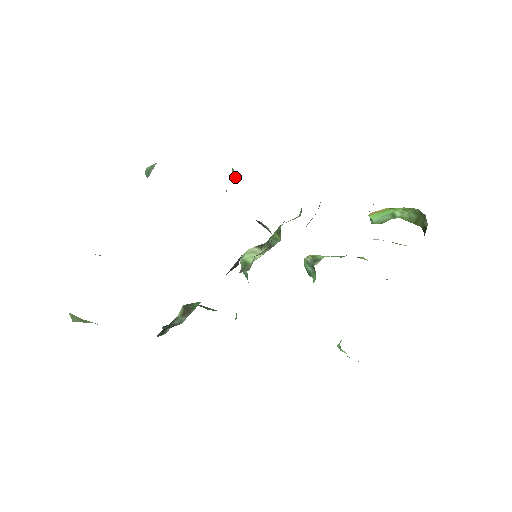
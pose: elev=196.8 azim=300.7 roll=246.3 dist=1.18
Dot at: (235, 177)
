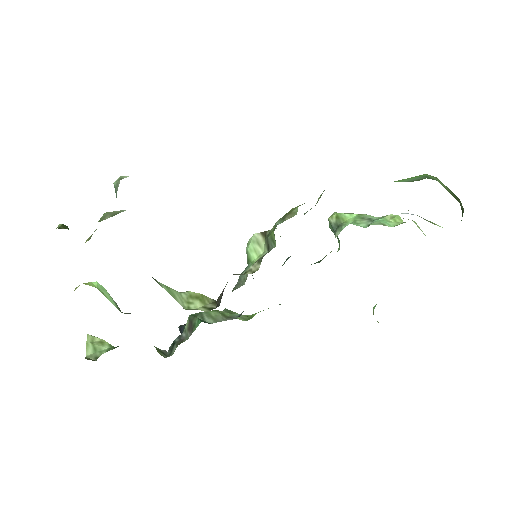
Dot at: occluded
